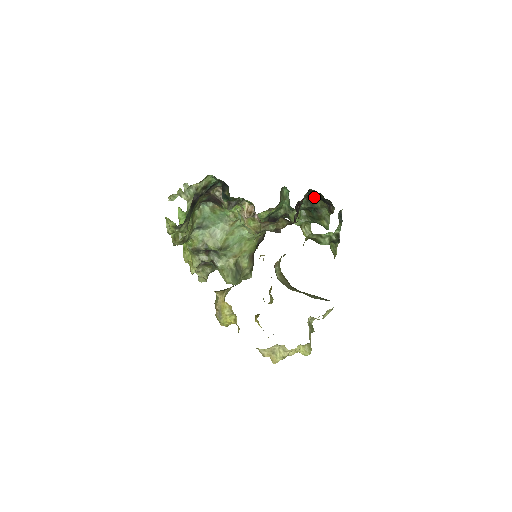
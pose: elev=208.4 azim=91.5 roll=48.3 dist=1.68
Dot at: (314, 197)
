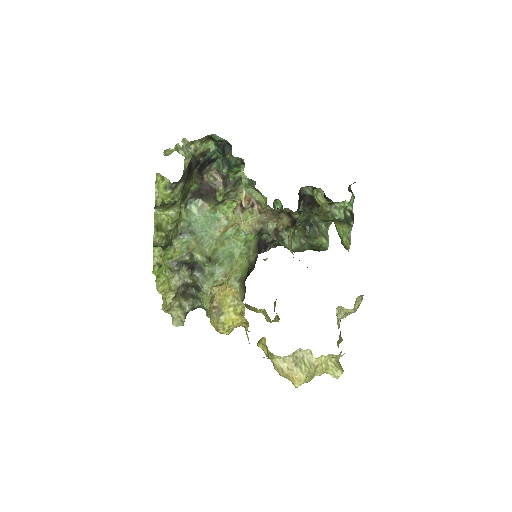
Dot at: (310, 205)
